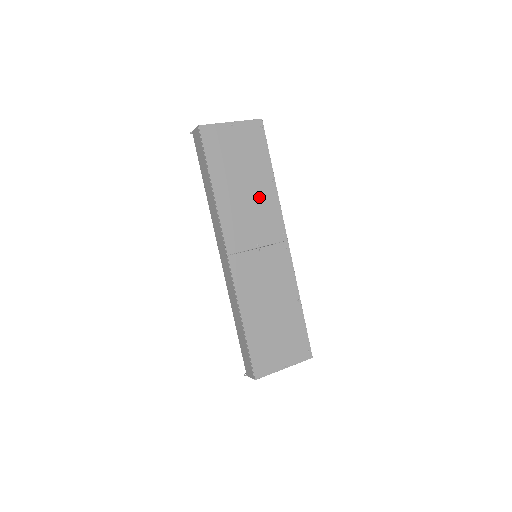
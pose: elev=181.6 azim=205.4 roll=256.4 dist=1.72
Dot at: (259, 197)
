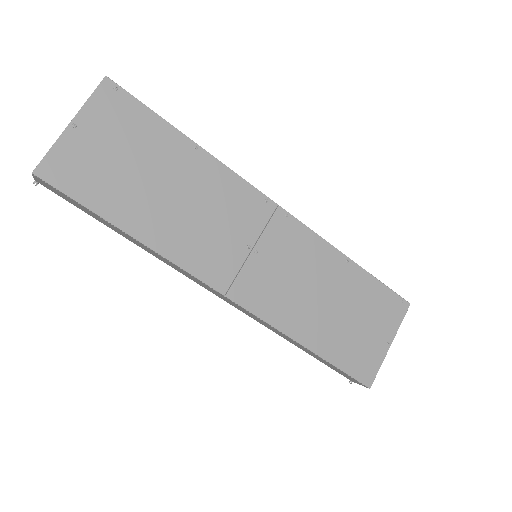
Dot at: (198, 187)
